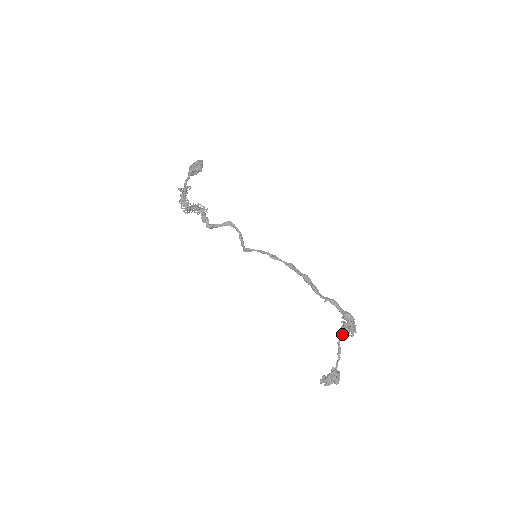
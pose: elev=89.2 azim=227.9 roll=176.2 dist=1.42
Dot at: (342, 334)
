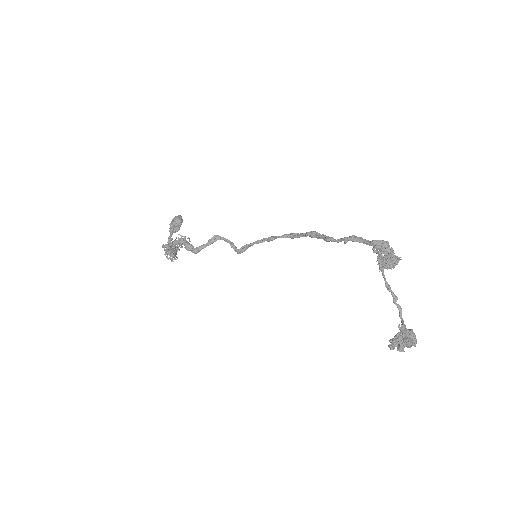
Dot at: (382, 265)
